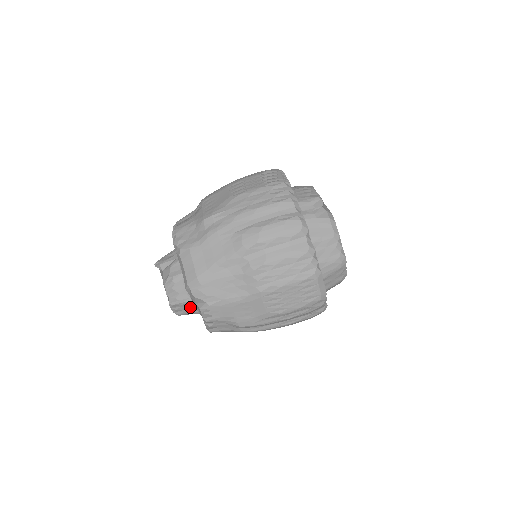
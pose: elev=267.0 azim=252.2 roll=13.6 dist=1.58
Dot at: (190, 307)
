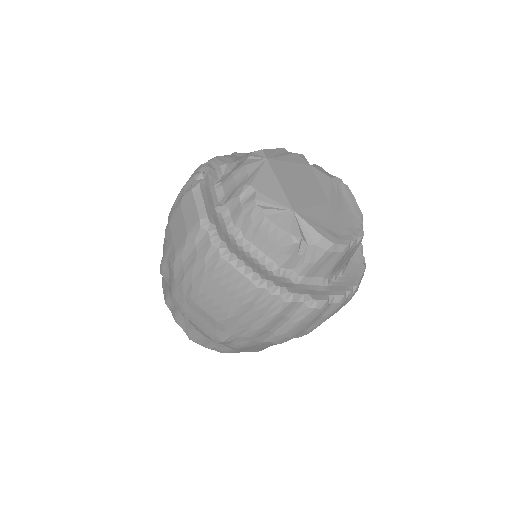
Dot at: occluded
